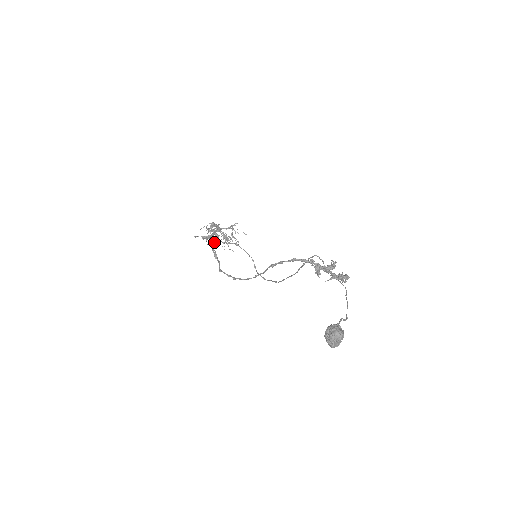
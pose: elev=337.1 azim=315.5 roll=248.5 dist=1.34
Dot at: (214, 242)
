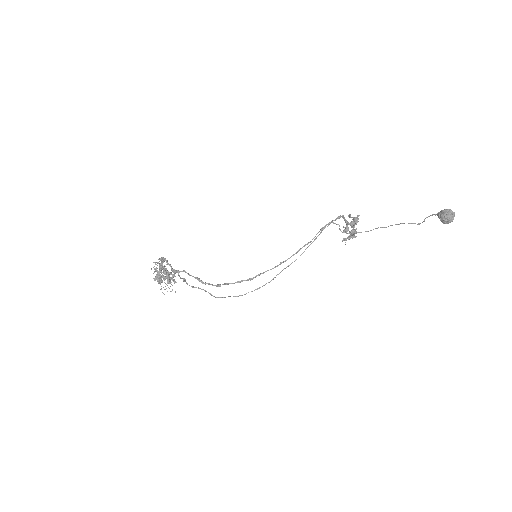
Dot at: occluded
